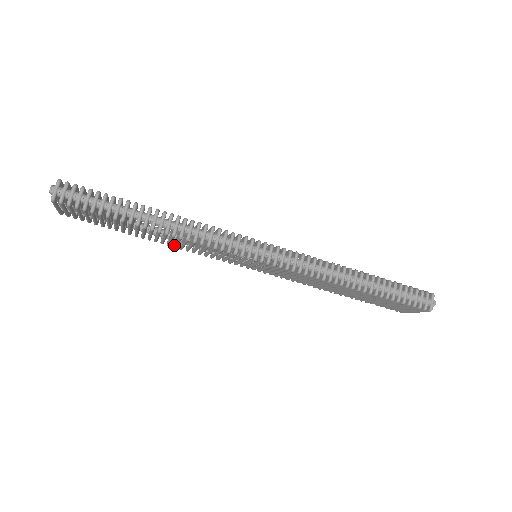
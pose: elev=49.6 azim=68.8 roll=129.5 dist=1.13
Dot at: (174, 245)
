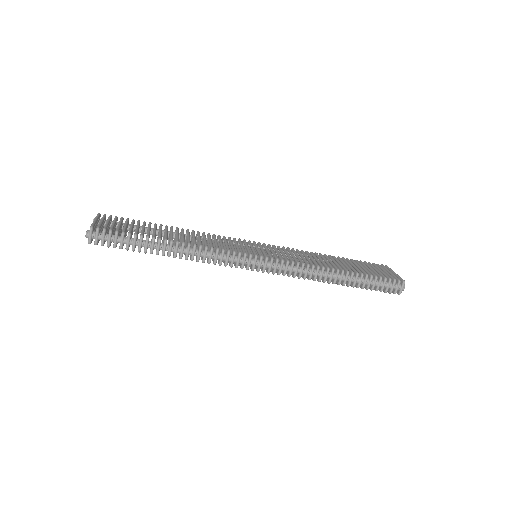
Dot at: occluded
